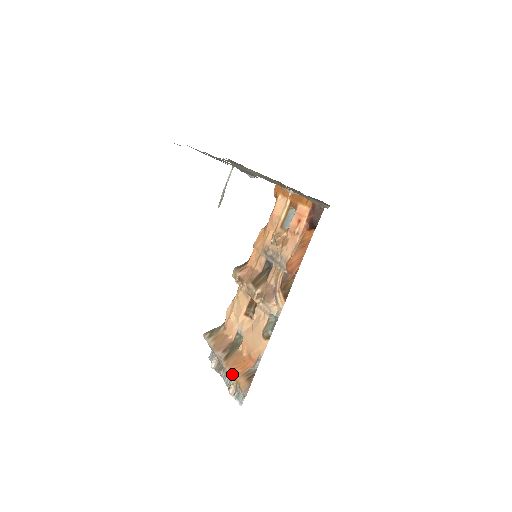
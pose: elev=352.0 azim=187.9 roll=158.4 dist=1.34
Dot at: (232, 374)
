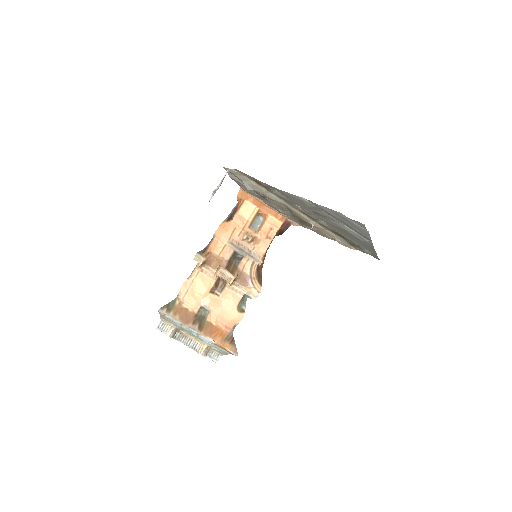
Dot at: (215, 341)
